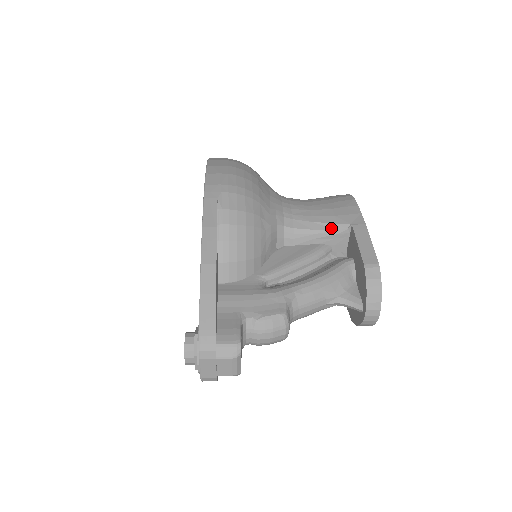
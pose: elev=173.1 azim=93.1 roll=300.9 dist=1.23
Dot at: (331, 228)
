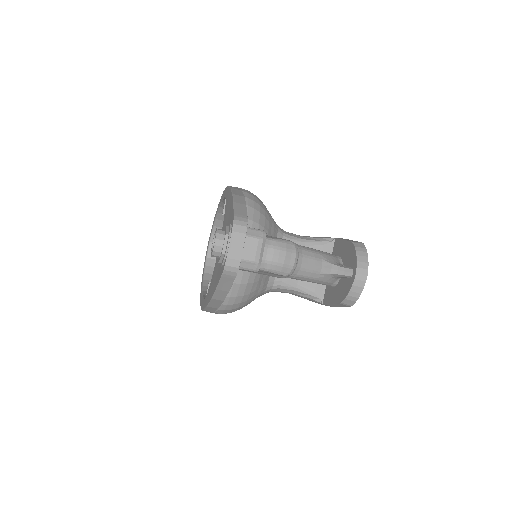
Dot at: (319, 240)
